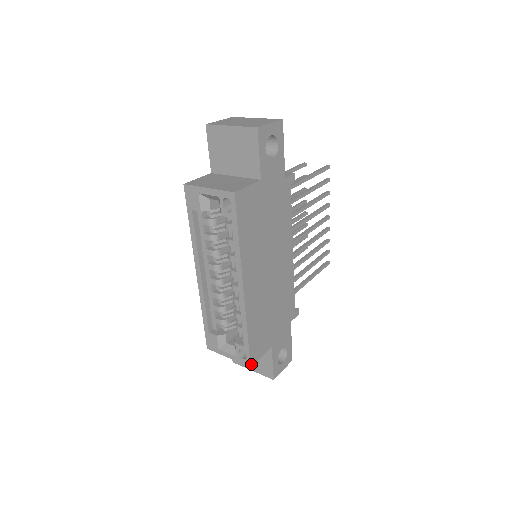
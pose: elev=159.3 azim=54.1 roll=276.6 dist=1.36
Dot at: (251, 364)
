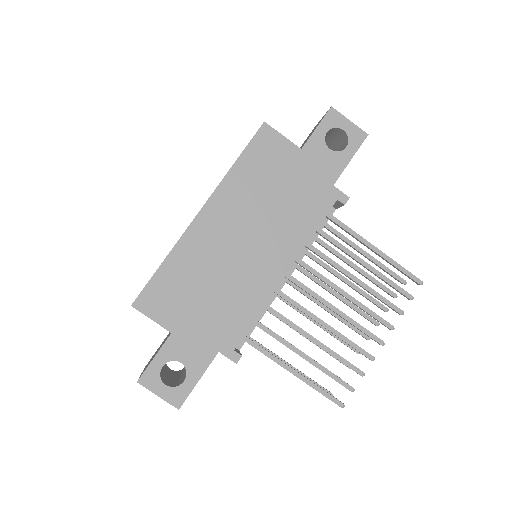
Dot at: (135, 304)
